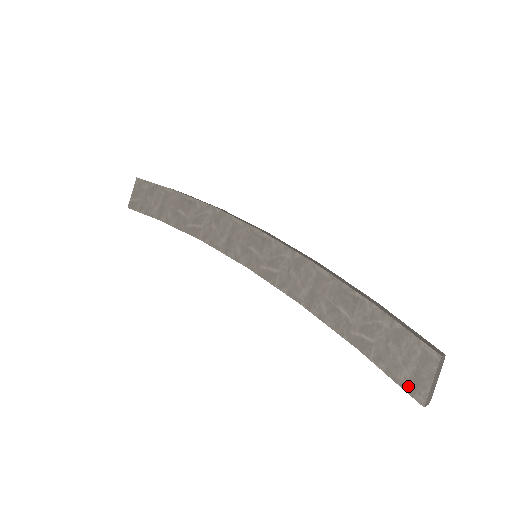
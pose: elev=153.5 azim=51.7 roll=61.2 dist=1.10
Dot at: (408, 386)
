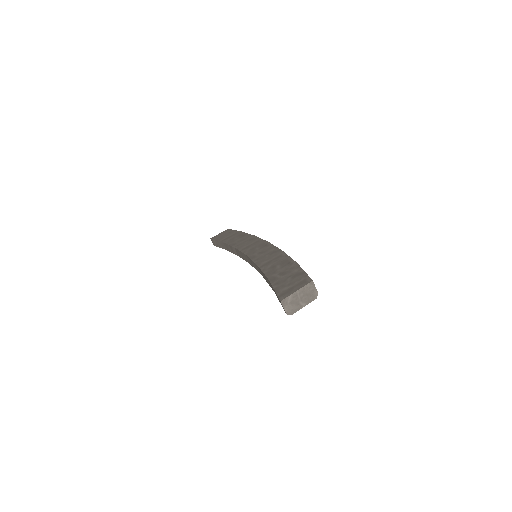
Dot at: (281, 293)
